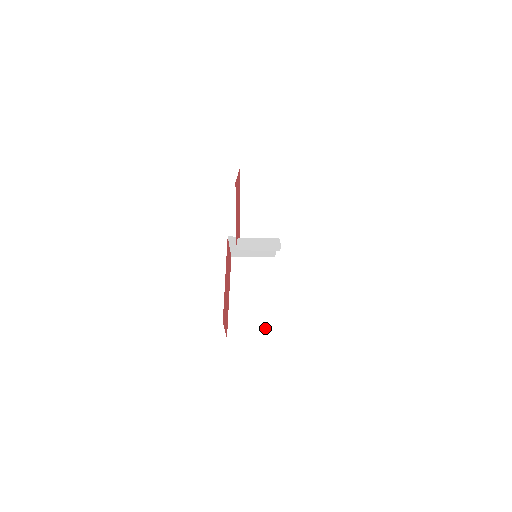
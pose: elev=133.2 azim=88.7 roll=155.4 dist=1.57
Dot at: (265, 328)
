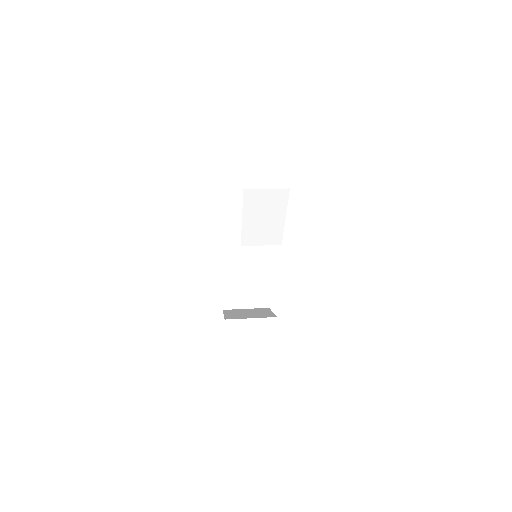
Dot at: (259, 297)
